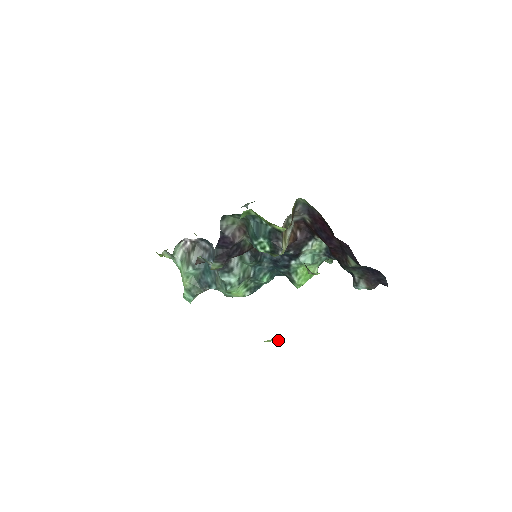
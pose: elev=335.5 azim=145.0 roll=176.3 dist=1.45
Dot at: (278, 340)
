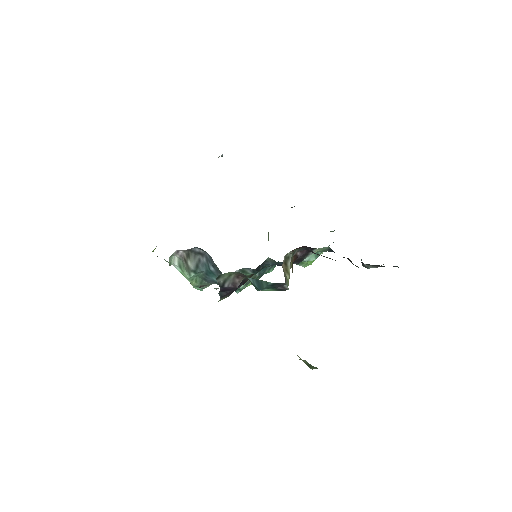
Dot at: occluded
